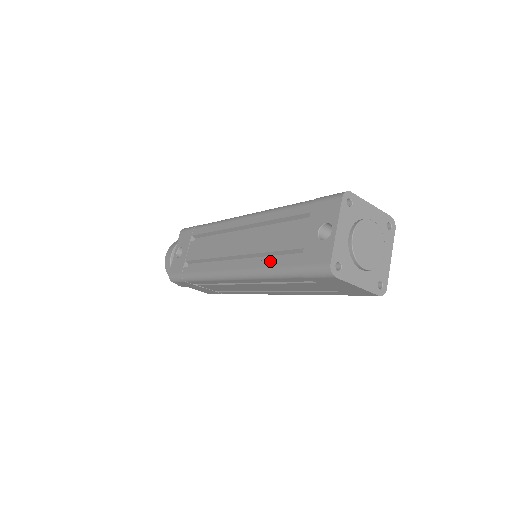
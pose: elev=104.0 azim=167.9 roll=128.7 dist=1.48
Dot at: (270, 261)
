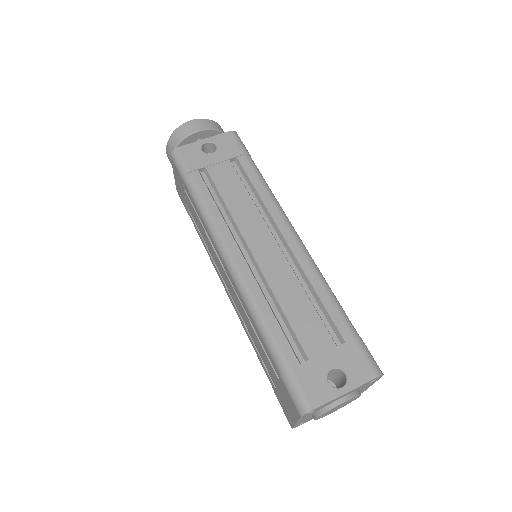
Dot at: (274, 317)
